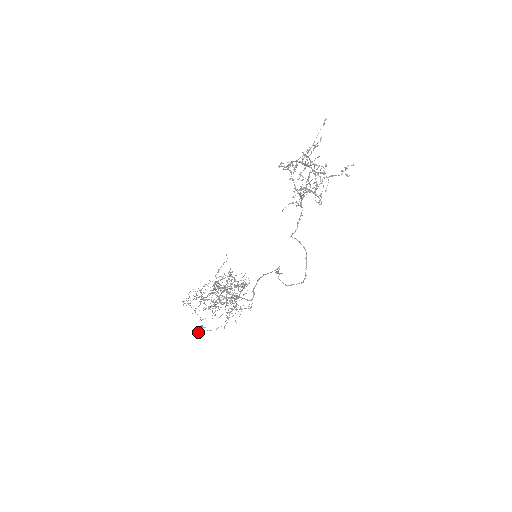
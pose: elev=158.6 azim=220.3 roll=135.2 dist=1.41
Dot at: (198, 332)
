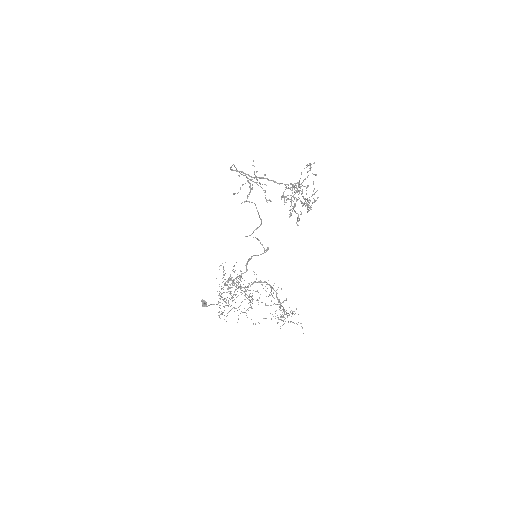
Dot at: (204, 306)
